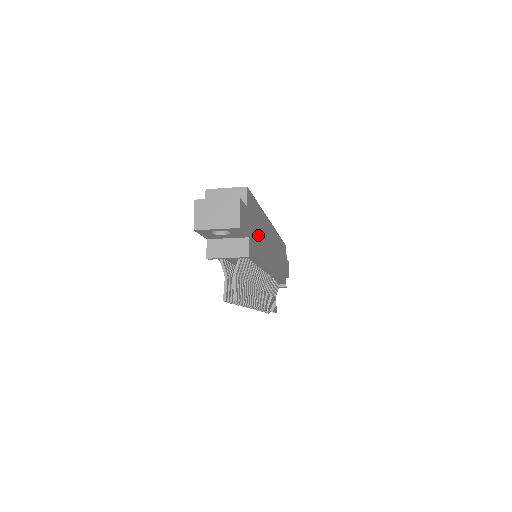
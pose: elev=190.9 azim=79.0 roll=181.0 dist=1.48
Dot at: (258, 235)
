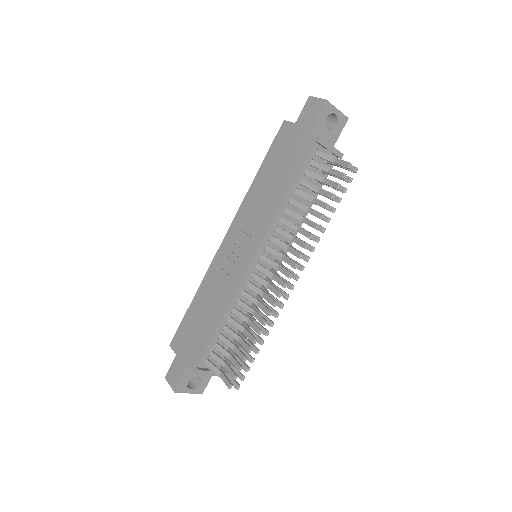
Dot at: occluded
